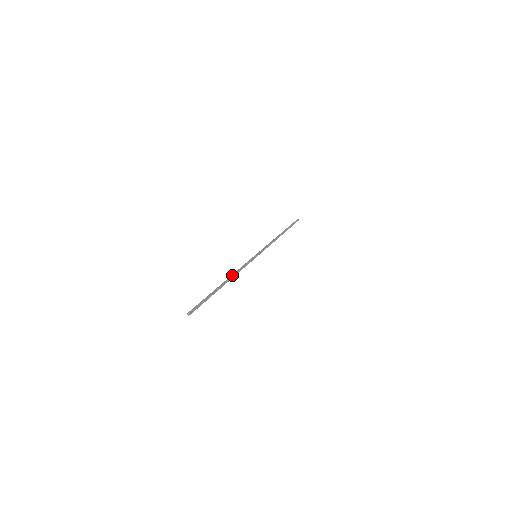
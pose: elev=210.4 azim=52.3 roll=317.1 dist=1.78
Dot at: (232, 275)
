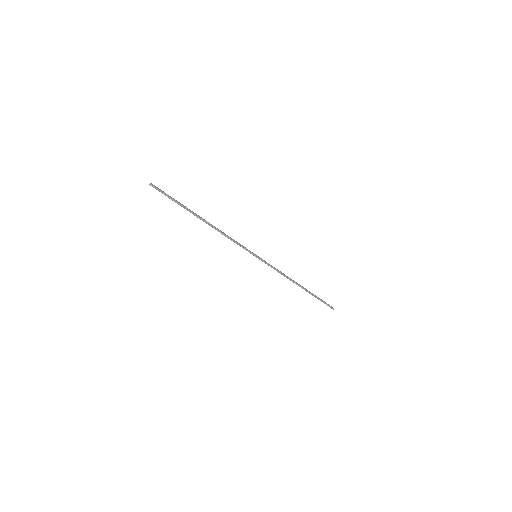
Dot at: (216, 228)
